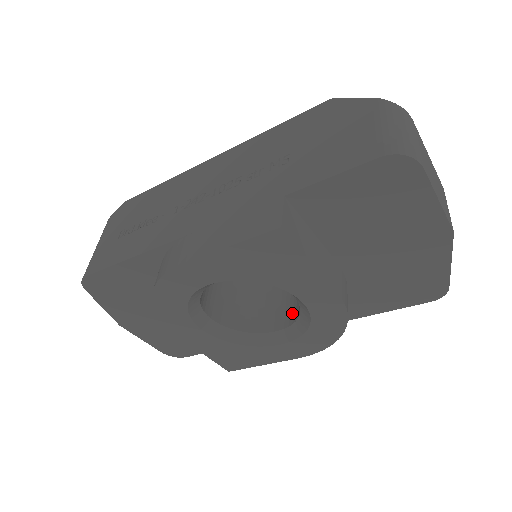
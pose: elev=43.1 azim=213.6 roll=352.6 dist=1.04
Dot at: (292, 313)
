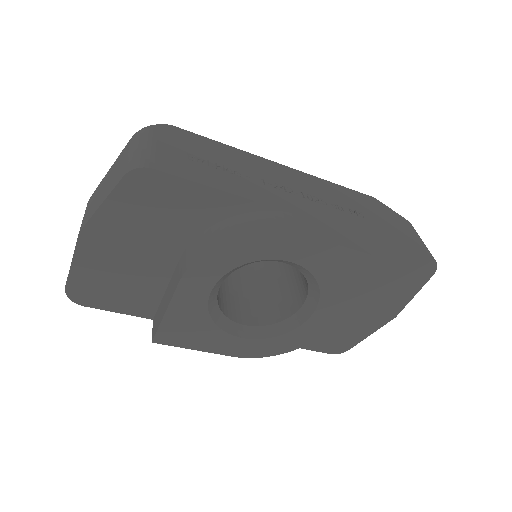
Dot at: (262, 317)
